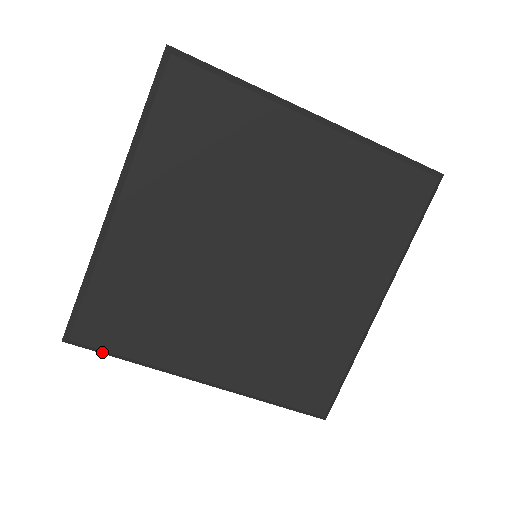
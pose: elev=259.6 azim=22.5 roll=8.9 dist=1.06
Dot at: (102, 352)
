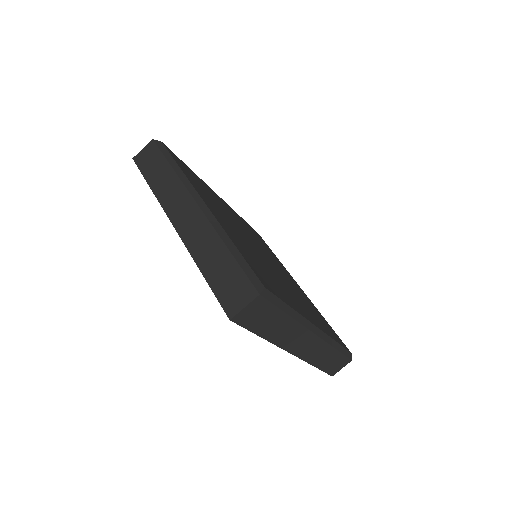
Dot at: (278, 304)
